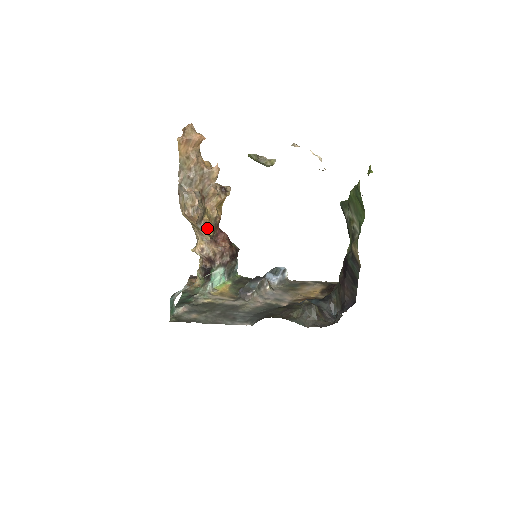
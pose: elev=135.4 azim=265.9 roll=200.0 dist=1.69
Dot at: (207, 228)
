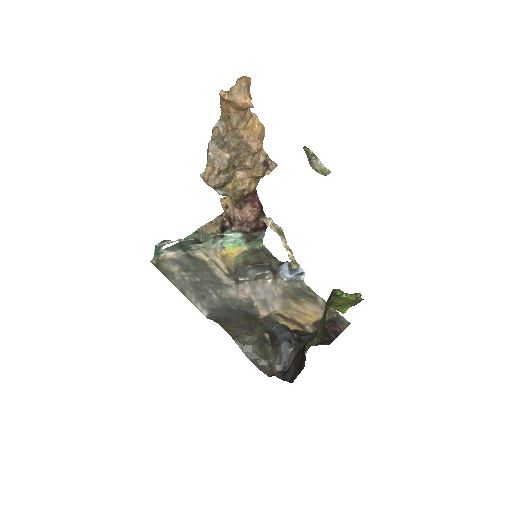
Dot at: (229, 195)
